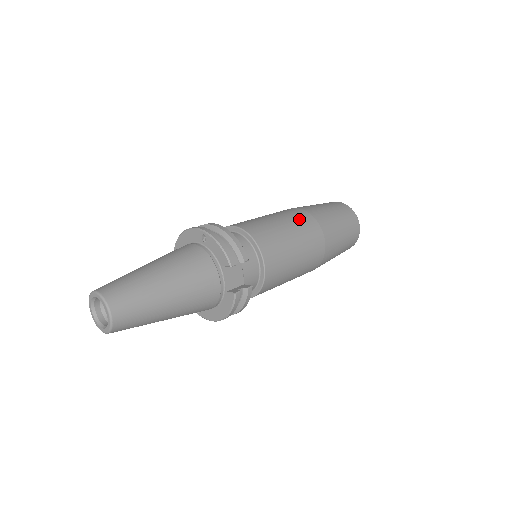
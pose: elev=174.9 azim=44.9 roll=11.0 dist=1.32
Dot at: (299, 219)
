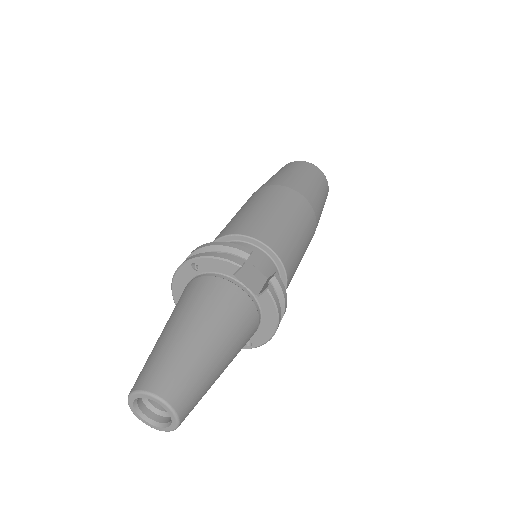
Dot at: (264, 195)
